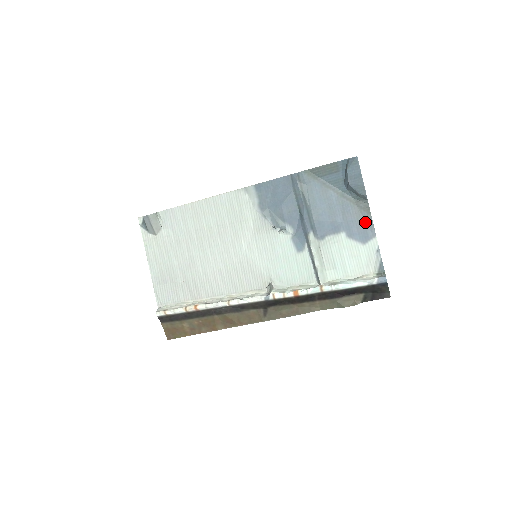
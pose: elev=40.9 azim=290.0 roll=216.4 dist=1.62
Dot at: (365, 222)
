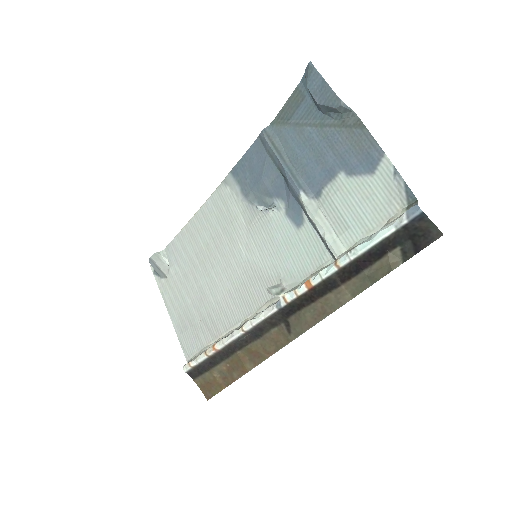
Dot at: (363, 143)
